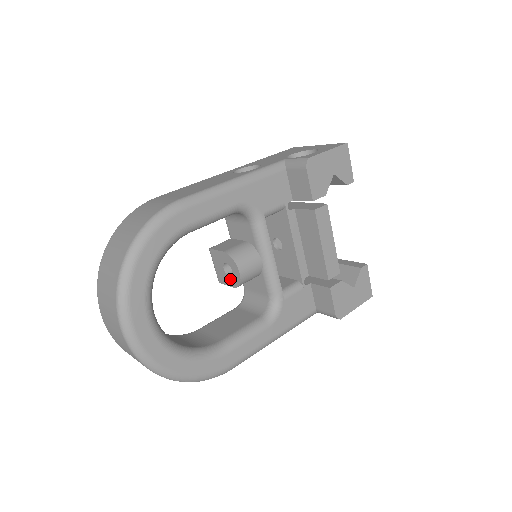
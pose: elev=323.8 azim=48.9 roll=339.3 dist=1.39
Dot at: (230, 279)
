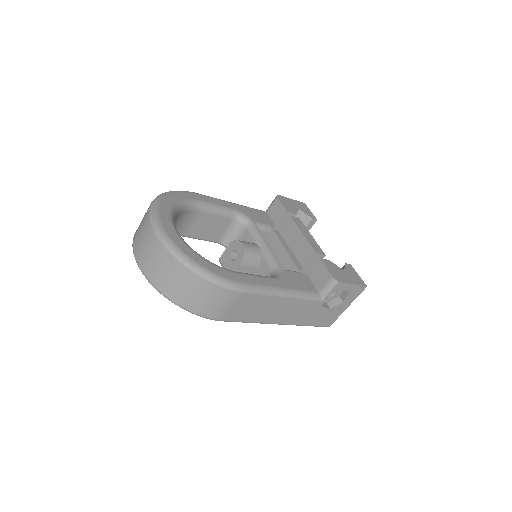
Dot at: (237, 261)
